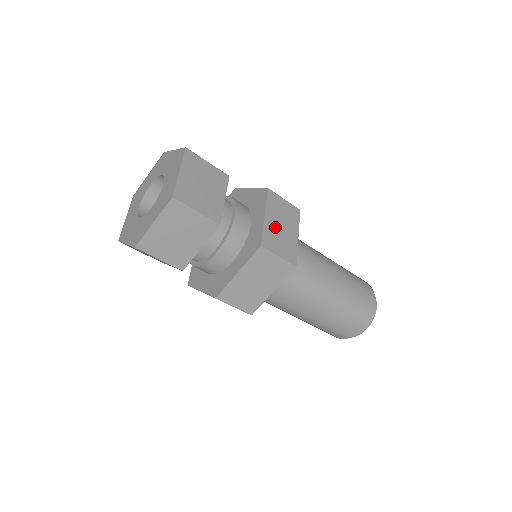
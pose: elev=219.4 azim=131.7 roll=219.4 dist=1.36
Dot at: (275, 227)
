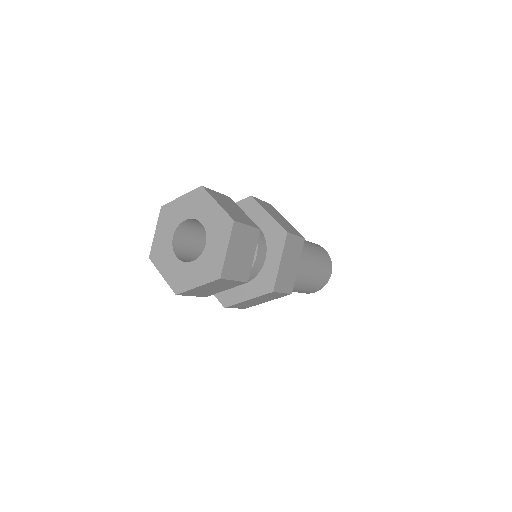
Dot at: (285, 268)
